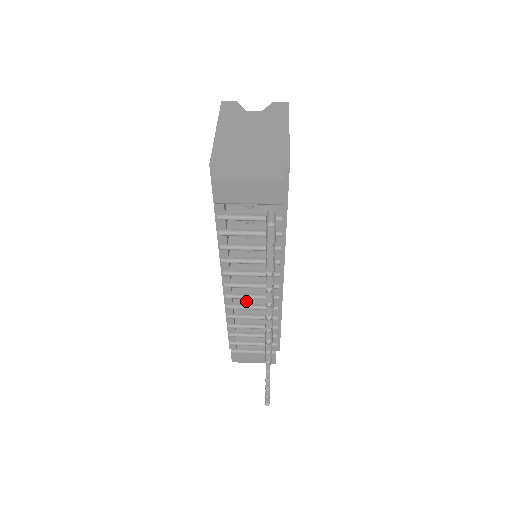
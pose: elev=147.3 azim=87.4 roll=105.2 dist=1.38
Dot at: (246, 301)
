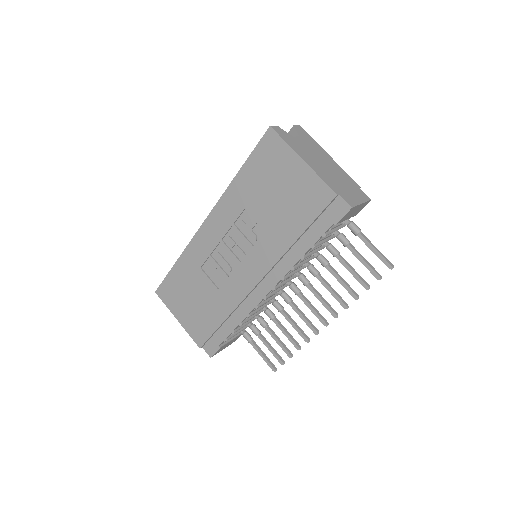
Dot at: occluded
